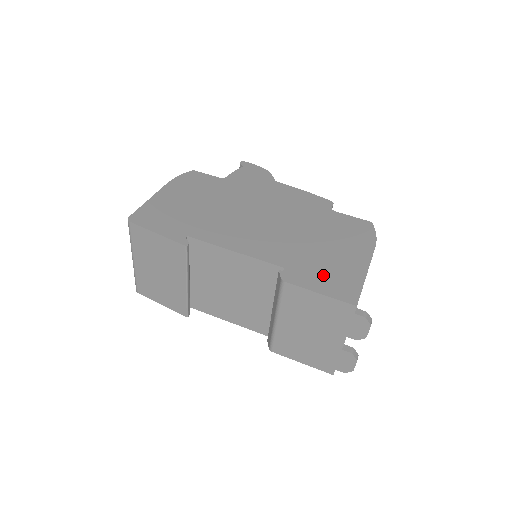
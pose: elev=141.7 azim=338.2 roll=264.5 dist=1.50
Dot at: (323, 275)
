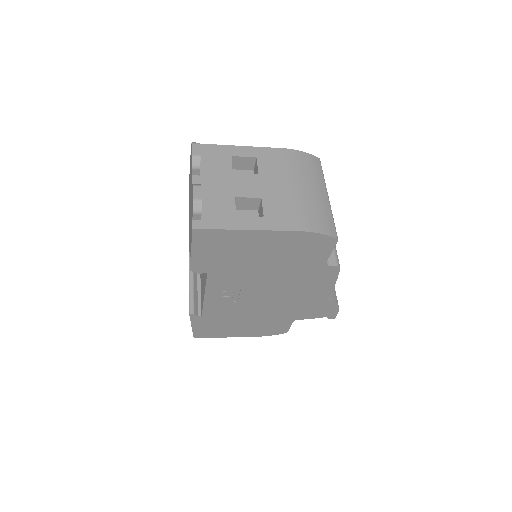
Dot at: occluded
